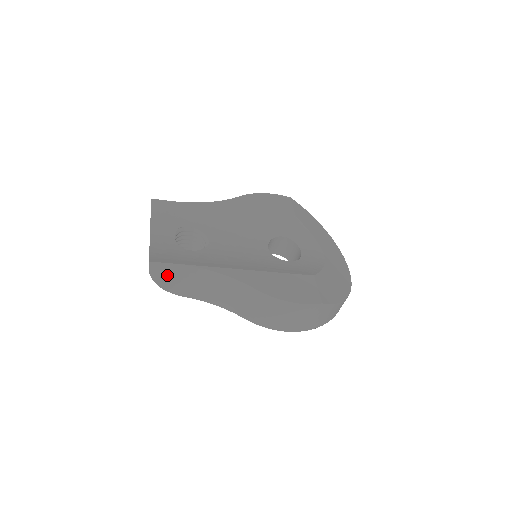
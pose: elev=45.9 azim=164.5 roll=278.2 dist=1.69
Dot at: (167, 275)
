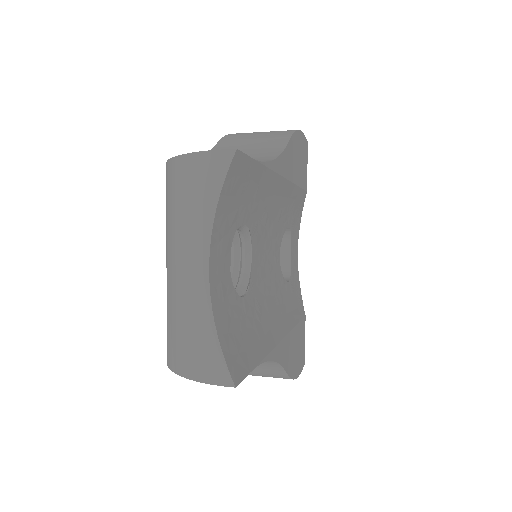
Dot at: occluded
